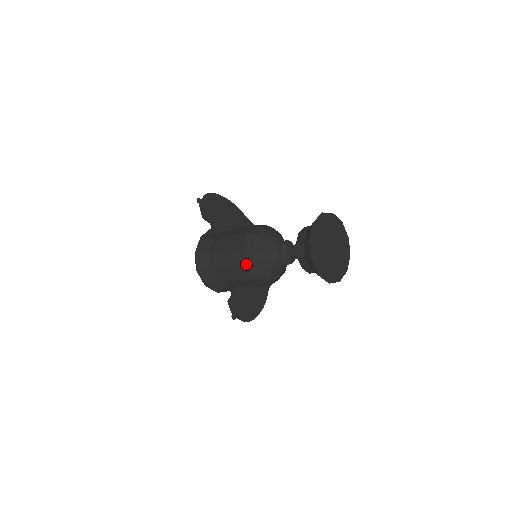
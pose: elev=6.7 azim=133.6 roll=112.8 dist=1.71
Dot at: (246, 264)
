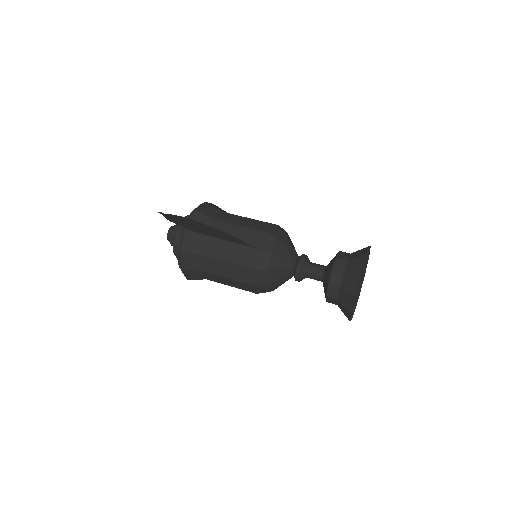
Dot at: occluded
